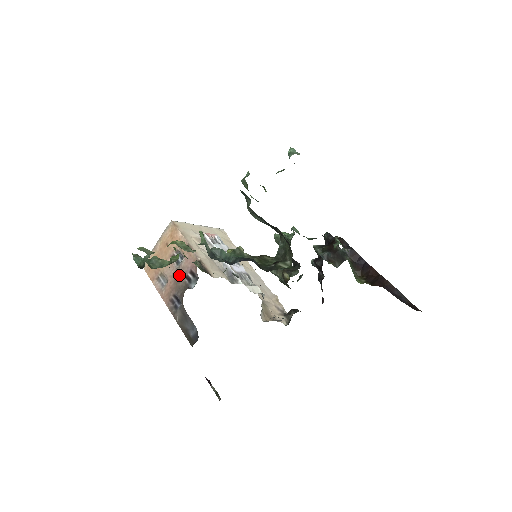
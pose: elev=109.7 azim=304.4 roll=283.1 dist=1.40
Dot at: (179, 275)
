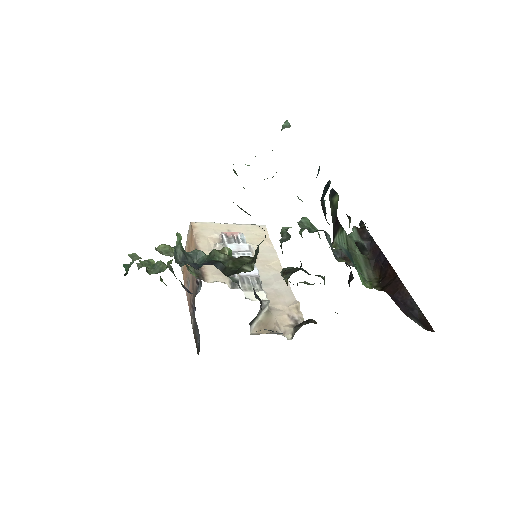
Dot at: (193, 279)
